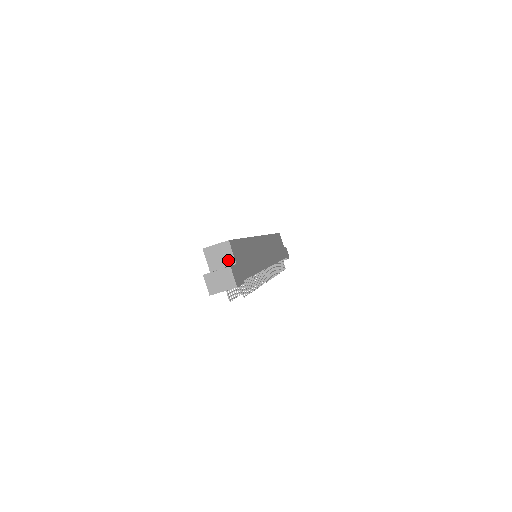
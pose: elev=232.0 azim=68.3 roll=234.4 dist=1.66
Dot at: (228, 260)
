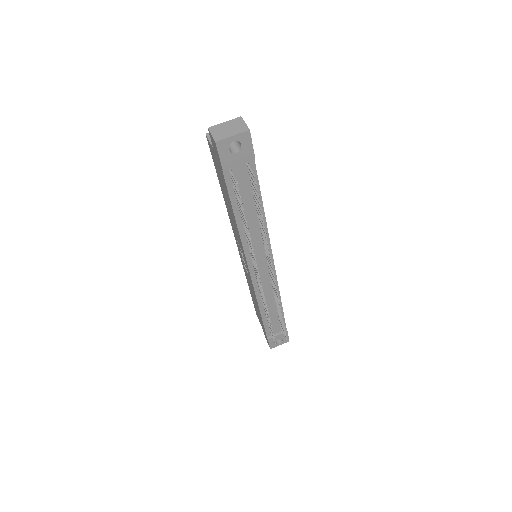
Dot at: occluded
